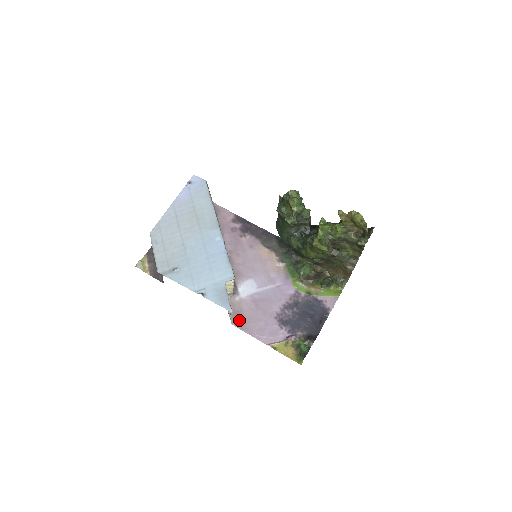
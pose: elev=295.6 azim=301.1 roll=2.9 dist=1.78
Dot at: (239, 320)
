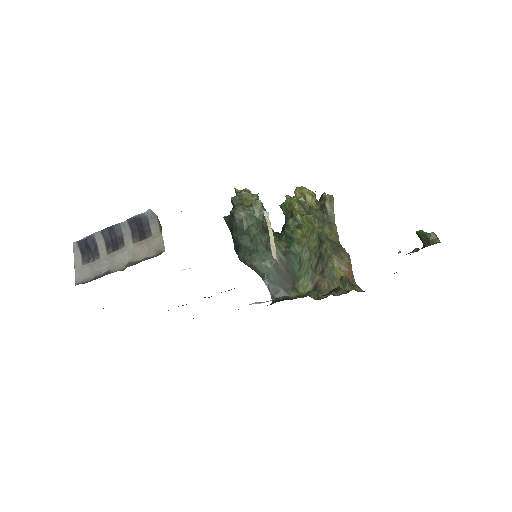
Dot at: occluded
